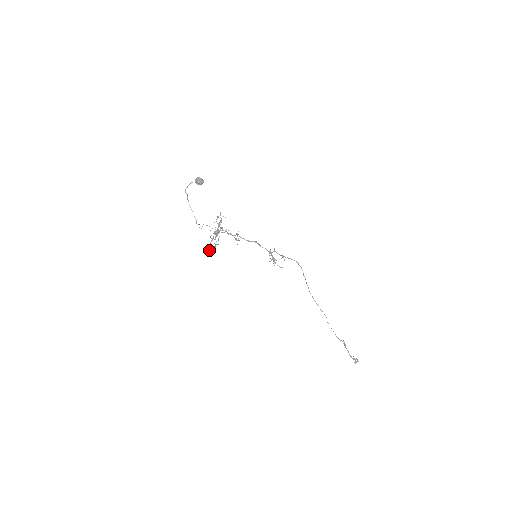
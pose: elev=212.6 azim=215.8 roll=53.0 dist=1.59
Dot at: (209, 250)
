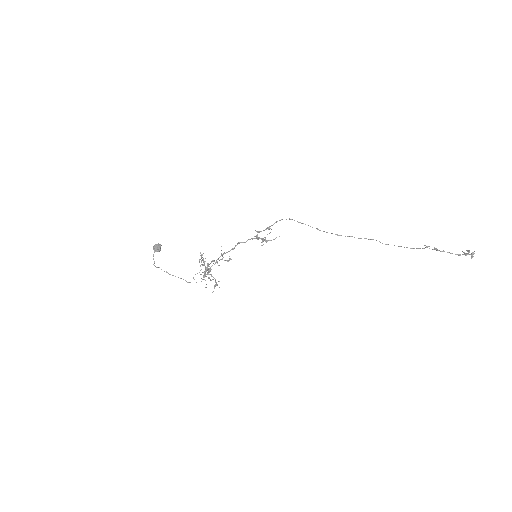
Dot at: occluded
